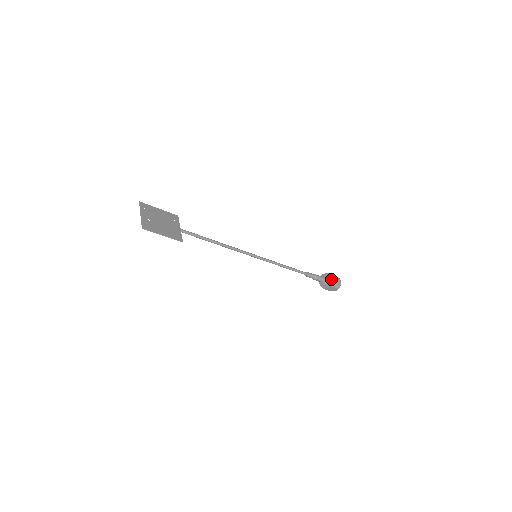
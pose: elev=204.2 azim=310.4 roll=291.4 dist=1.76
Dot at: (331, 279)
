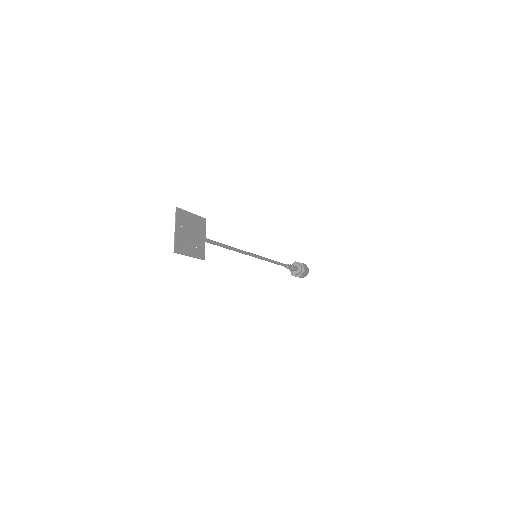
Dot at: (303, 272)
